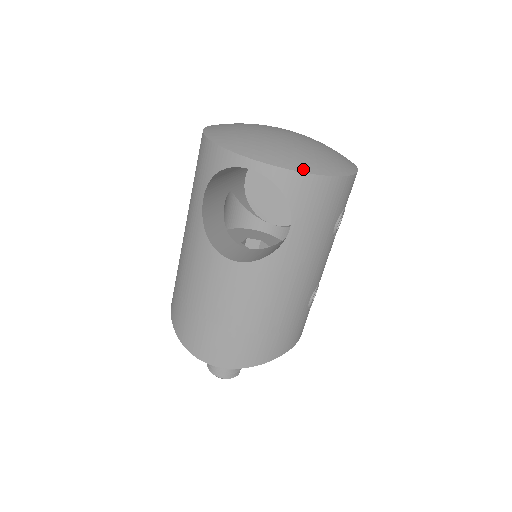
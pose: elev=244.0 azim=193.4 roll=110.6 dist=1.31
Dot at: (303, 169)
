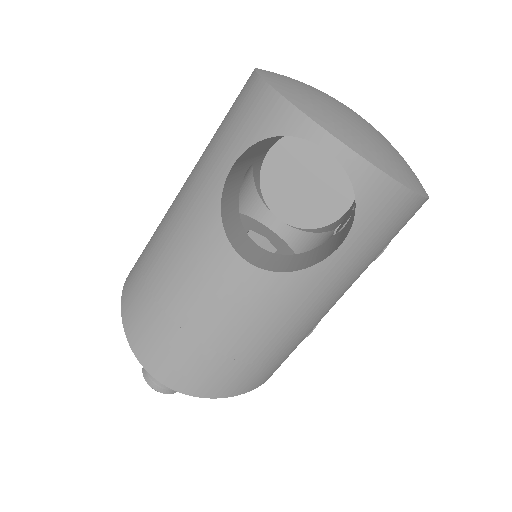
Dot at: (392, 173)
